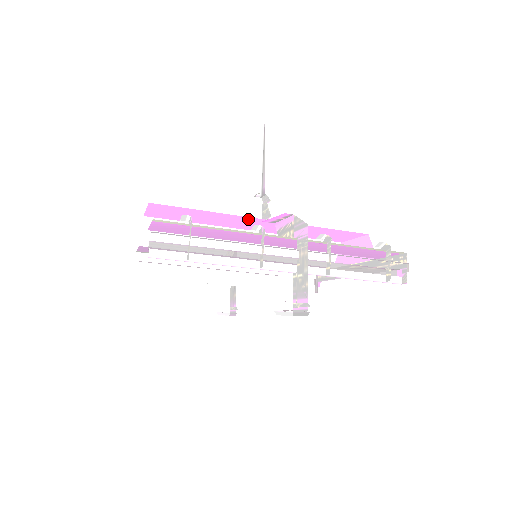
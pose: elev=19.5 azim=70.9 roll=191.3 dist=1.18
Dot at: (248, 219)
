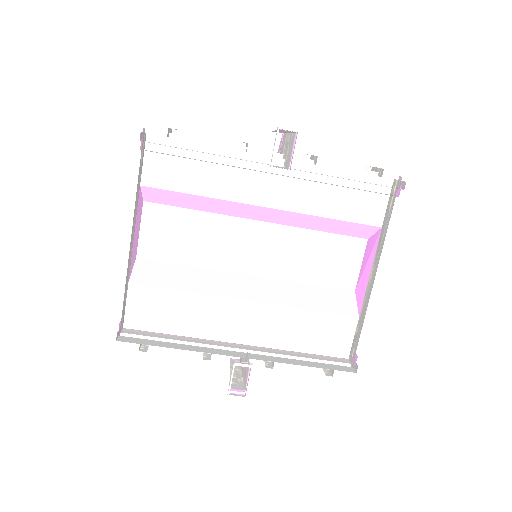
Dot at: (240, 227)
